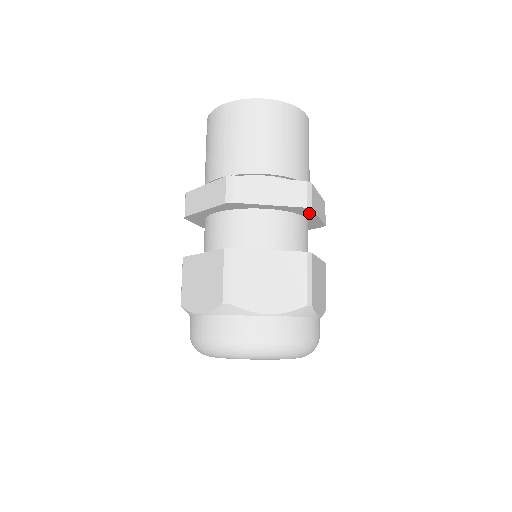
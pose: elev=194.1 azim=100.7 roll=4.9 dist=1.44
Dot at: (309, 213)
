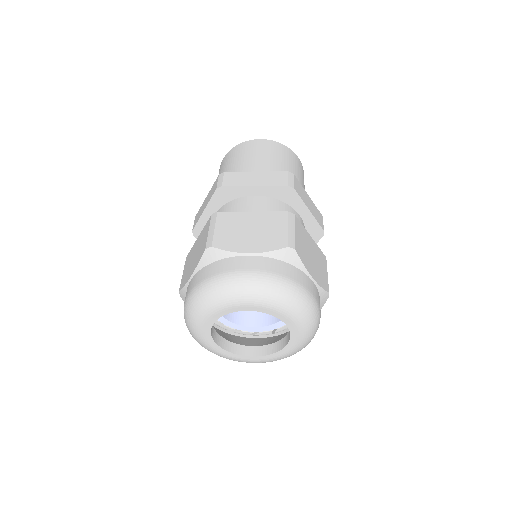
Dot at: (296, 200)
